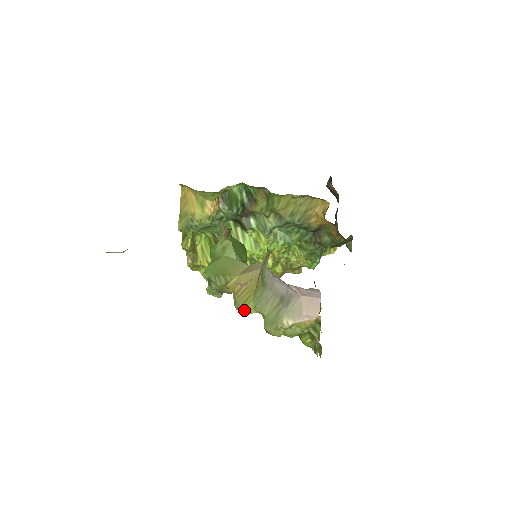
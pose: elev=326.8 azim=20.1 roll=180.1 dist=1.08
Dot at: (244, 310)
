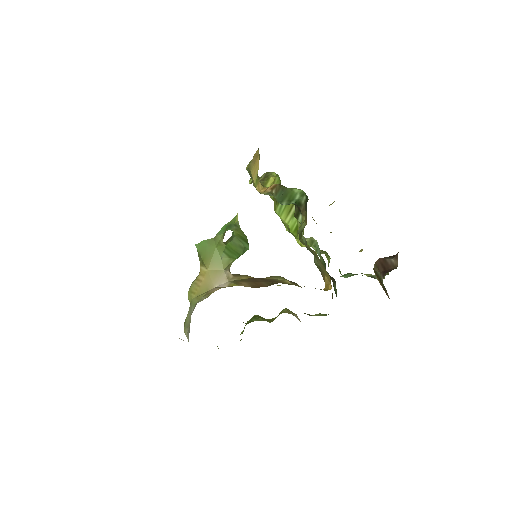
Dot at: (188, 295)
